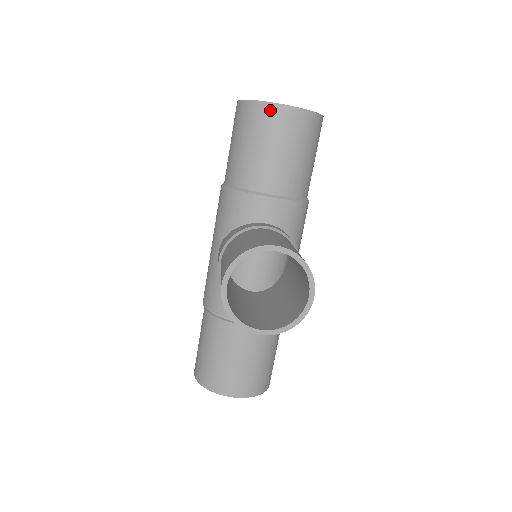
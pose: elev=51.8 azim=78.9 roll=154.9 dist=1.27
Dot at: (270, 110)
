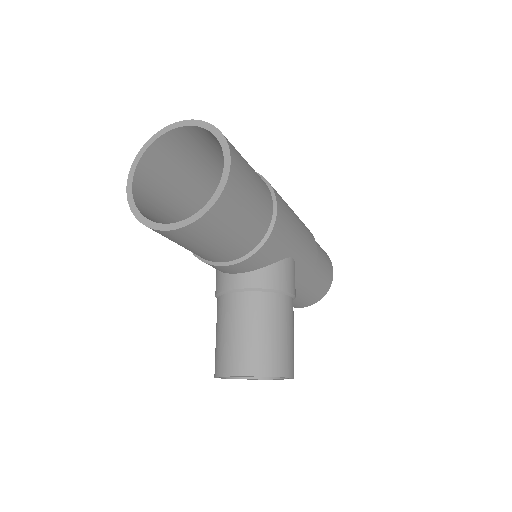
Dot at: (161, 233)
